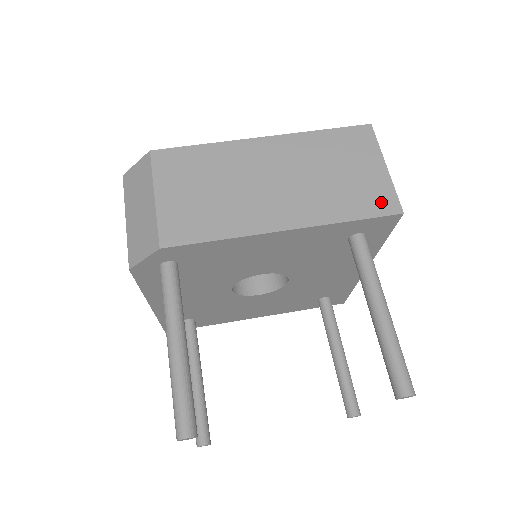
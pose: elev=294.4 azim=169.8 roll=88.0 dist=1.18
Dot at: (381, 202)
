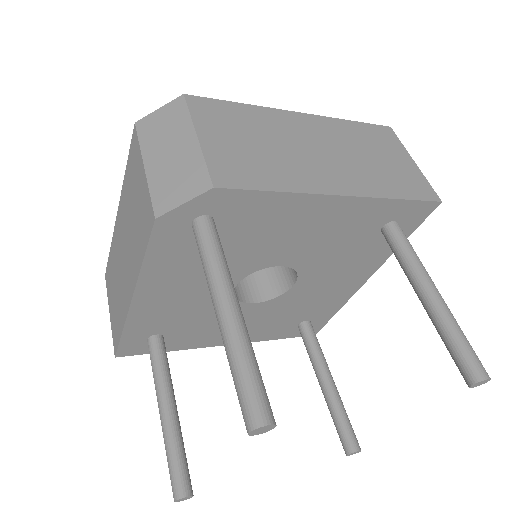
Dot at: (420, 189)
